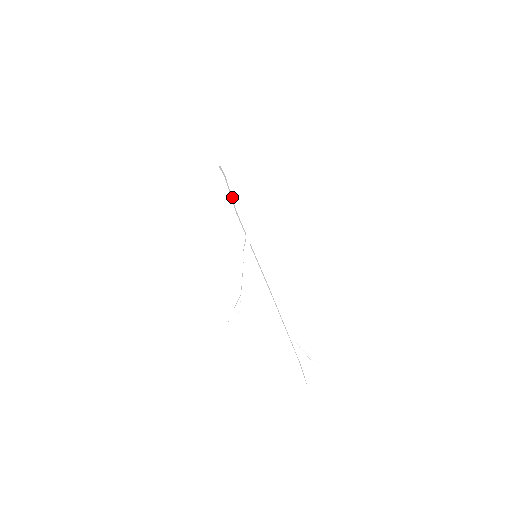
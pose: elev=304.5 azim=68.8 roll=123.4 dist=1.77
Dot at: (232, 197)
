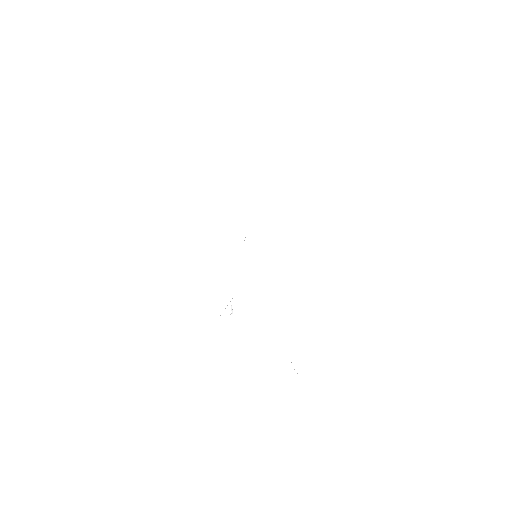
Dot at: (235, 183)
